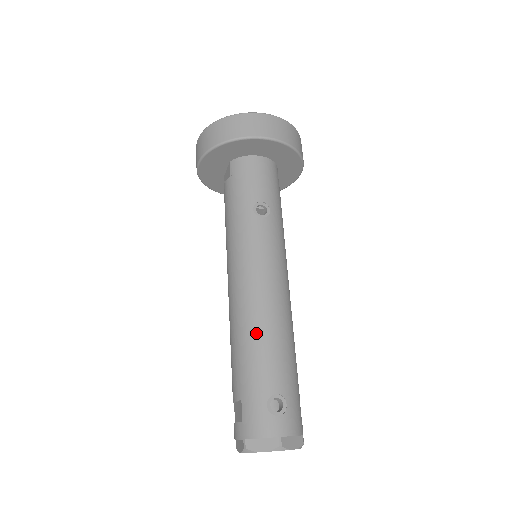
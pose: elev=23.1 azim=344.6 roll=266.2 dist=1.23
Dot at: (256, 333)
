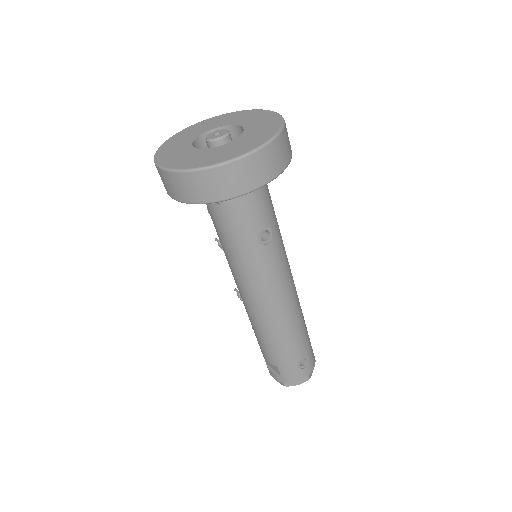
Dot at: (282, 333)
